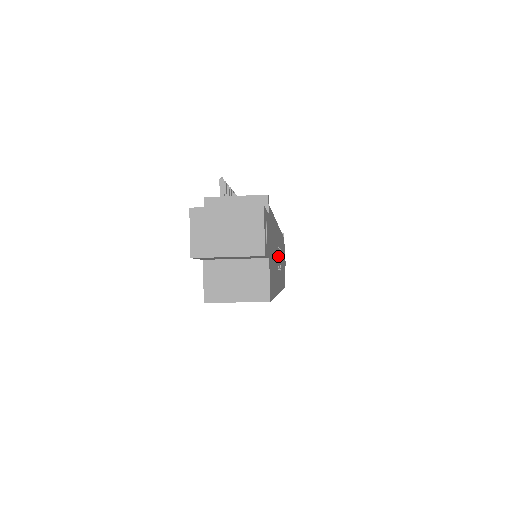
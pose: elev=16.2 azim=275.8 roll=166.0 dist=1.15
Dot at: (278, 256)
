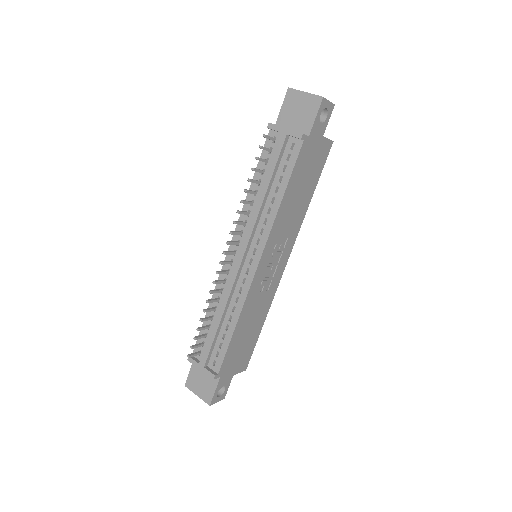
Dot at: (266, 281)
